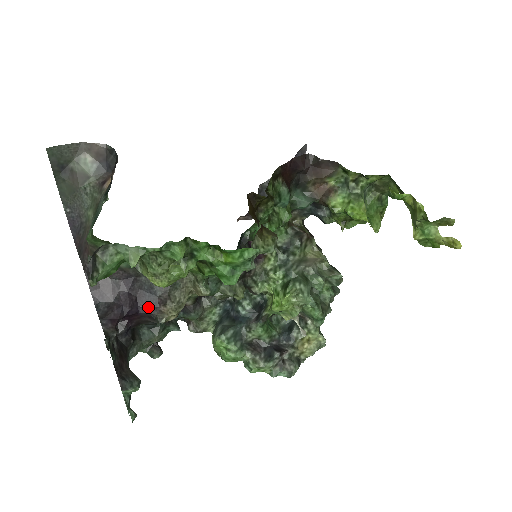
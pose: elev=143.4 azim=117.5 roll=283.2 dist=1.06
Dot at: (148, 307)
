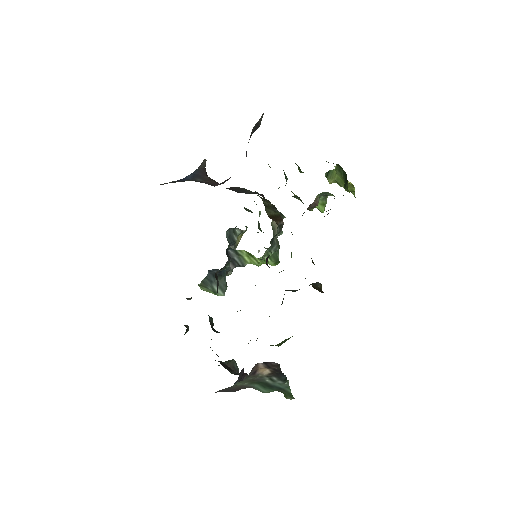
Dot at: occluded
